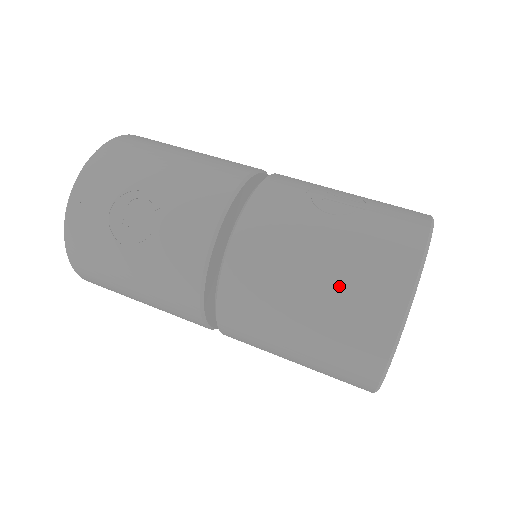
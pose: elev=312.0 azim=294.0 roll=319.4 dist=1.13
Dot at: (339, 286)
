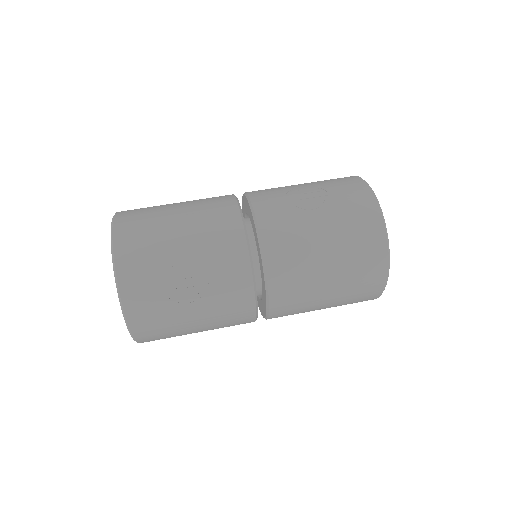
Dot at: (346, 252)
